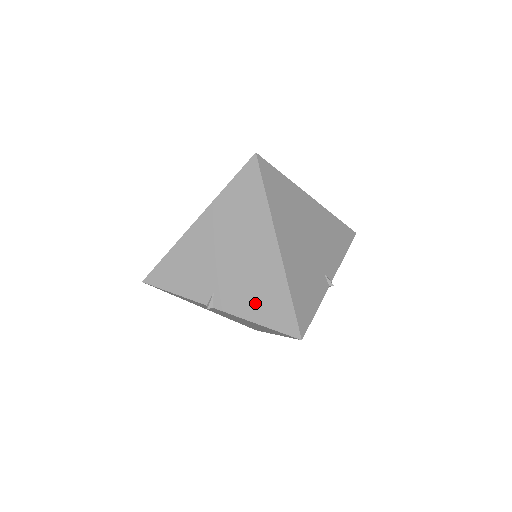
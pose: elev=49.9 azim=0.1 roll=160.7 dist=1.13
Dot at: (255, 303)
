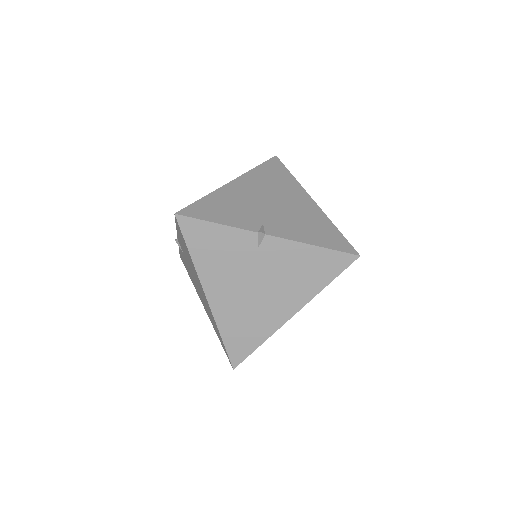
Dot at: occluded
